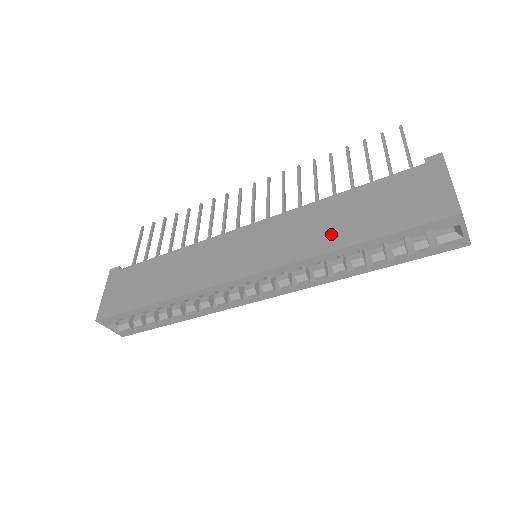
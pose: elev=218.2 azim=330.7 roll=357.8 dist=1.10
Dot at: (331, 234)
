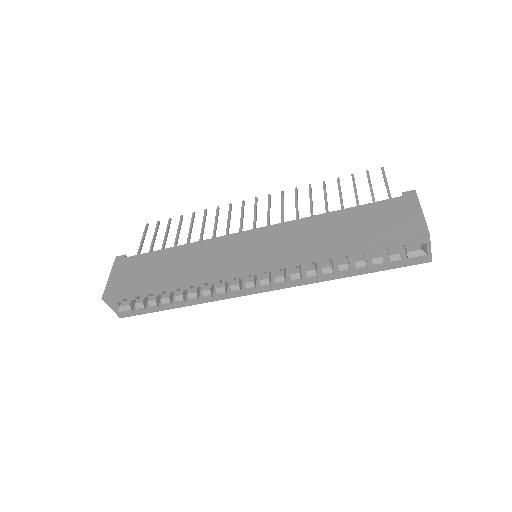
Dot at: (325, 241)
